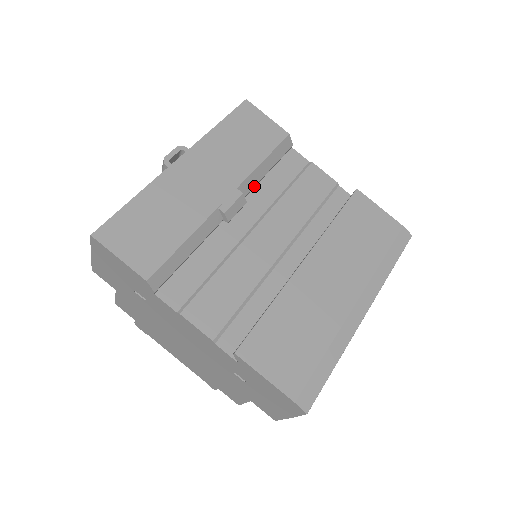
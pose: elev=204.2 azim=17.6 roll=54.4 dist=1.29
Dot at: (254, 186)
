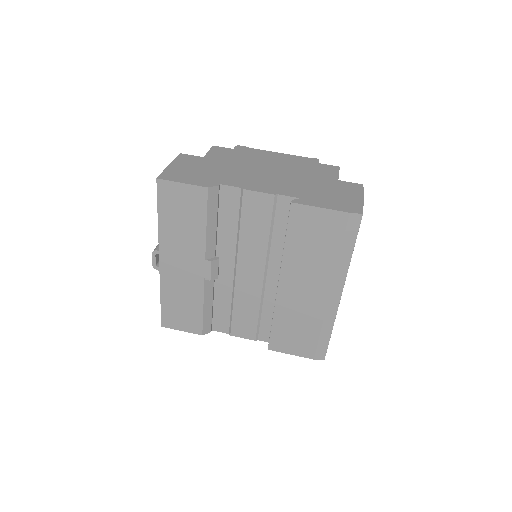
Dot at: (215, 242)
